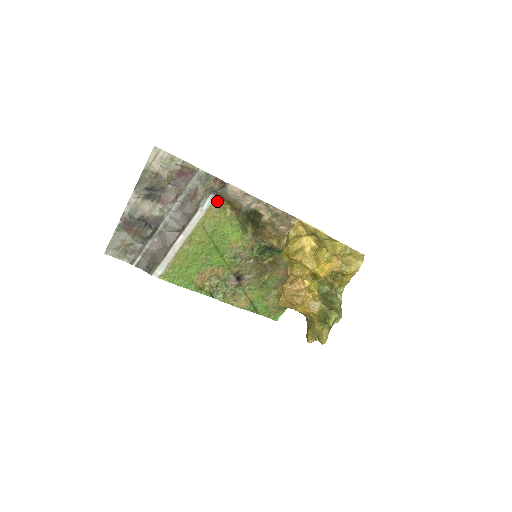
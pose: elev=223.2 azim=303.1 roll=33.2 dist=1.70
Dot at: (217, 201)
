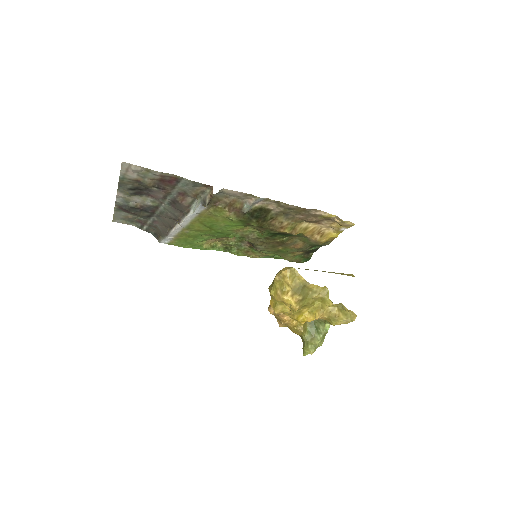
Dot at: (210, 206)
